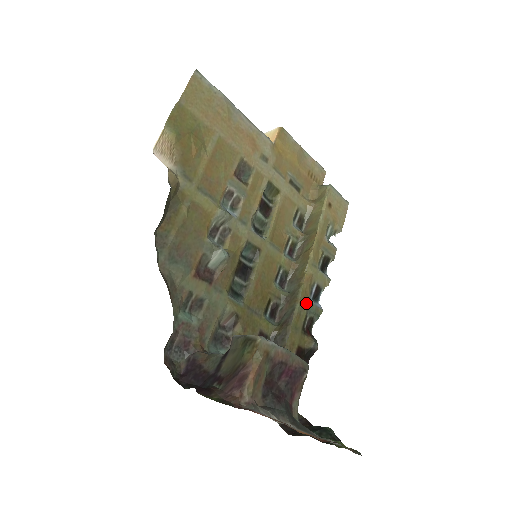
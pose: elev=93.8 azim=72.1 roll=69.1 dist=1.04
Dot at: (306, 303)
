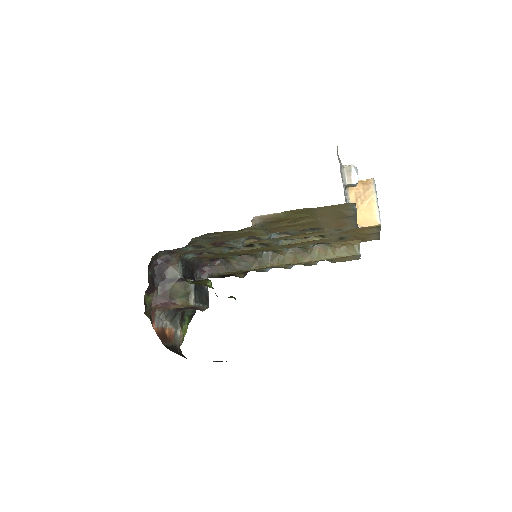
Dot at: (260, 269)
